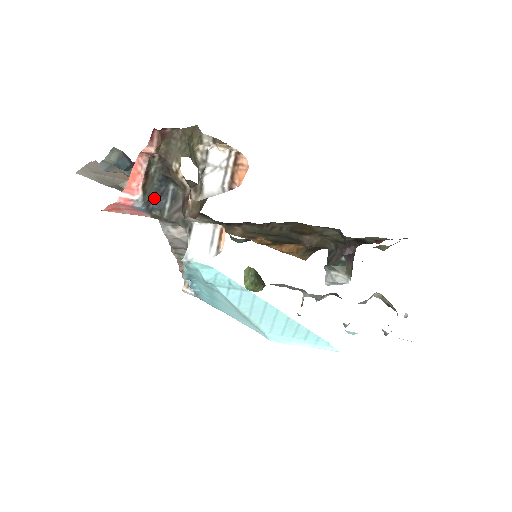
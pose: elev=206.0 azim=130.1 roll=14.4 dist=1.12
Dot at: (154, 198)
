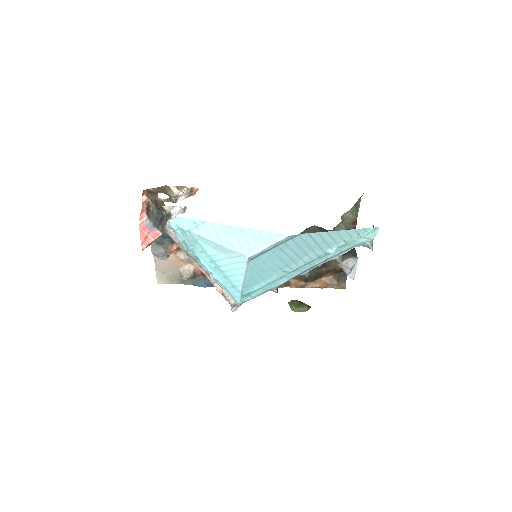
Dot at: (157, 221)
